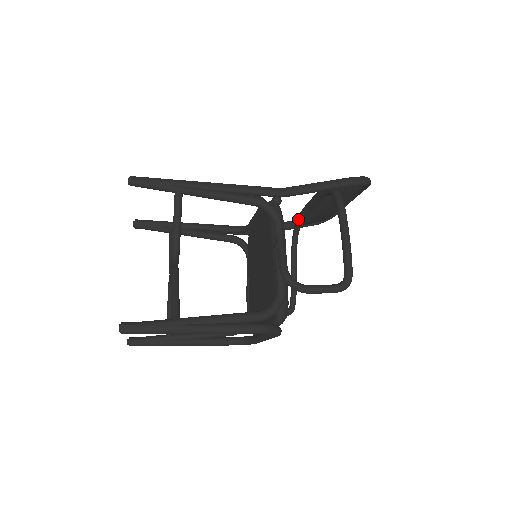
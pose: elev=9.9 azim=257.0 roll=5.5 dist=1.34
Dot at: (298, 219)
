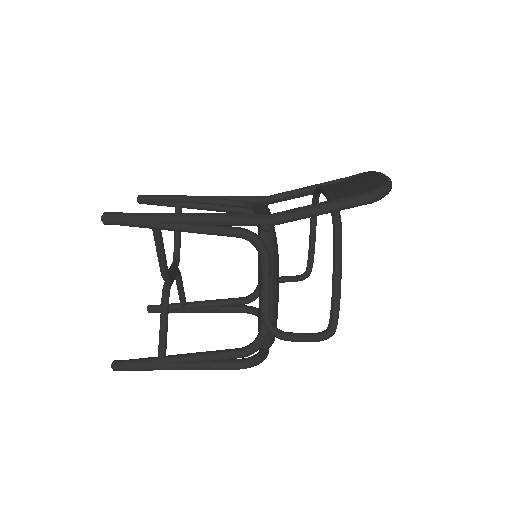
Dot at: (315, 191)
